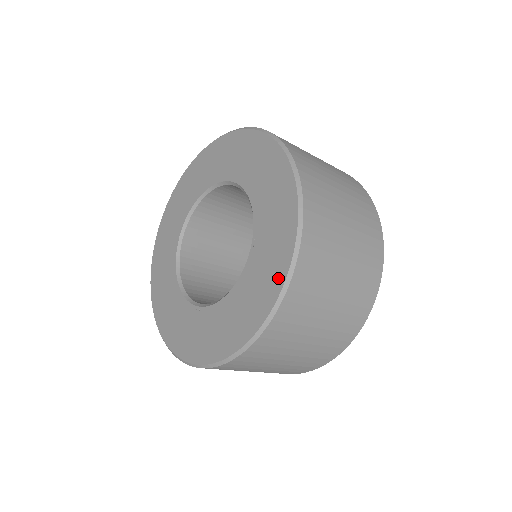
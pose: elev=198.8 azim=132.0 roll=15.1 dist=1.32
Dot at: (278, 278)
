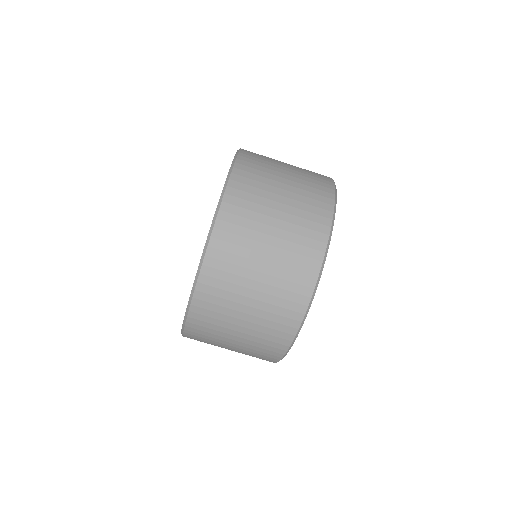
Dot at: occluded
